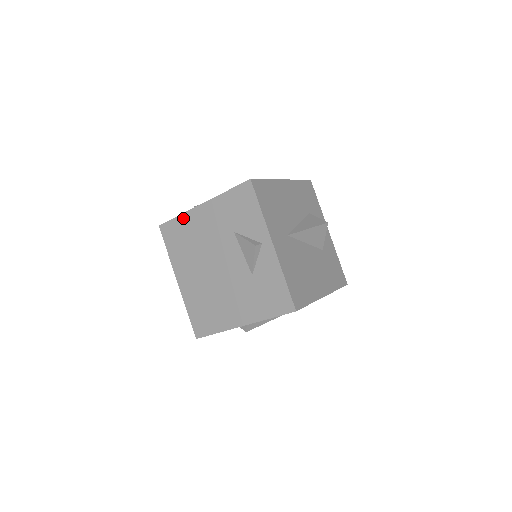
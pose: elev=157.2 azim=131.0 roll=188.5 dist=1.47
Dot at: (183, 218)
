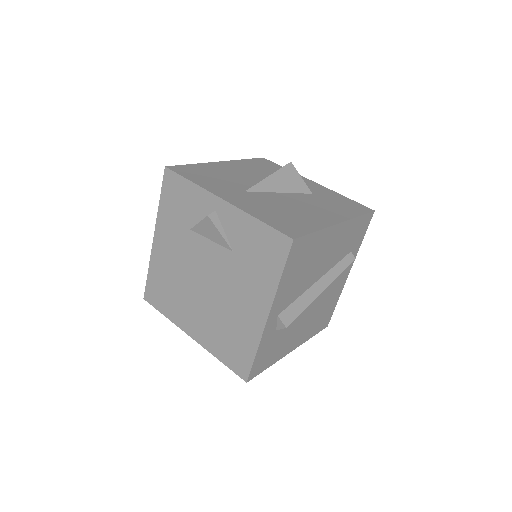
Dot at: (152, 268)
